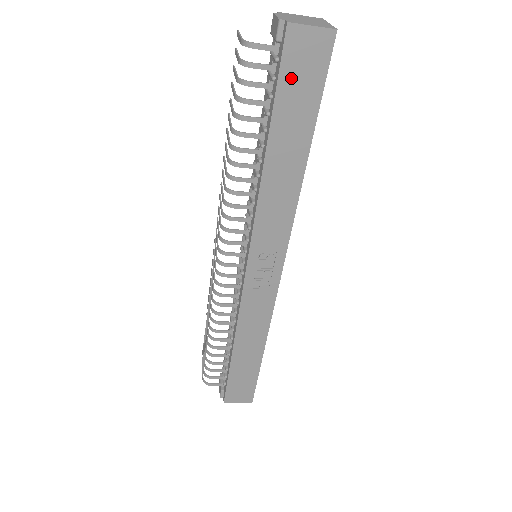
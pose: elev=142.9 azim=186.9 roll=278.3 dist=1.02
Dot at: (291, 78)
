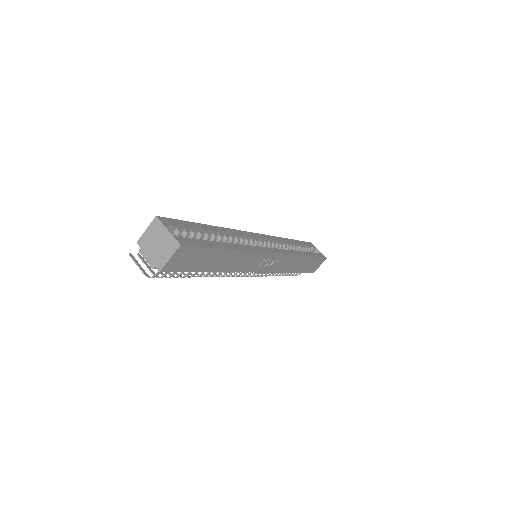
Dot at: (187, 265)
